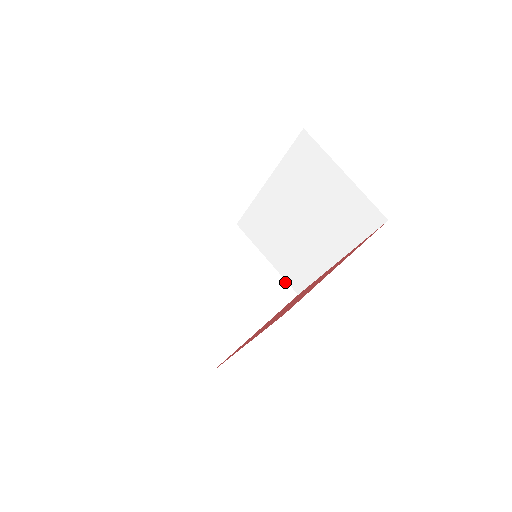
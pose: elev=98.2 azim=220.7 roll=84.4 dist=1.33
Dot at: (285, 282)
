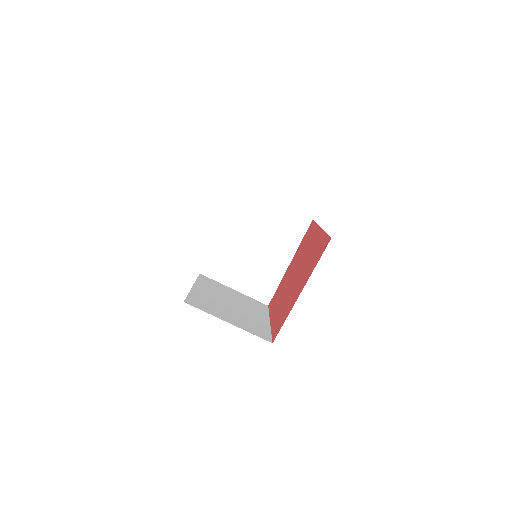
Dot at: (299, 214)
